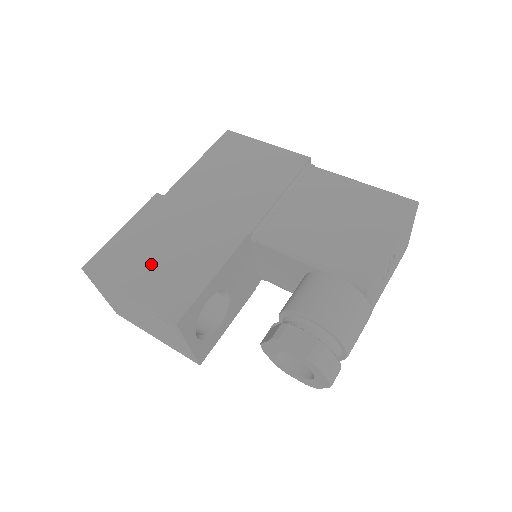
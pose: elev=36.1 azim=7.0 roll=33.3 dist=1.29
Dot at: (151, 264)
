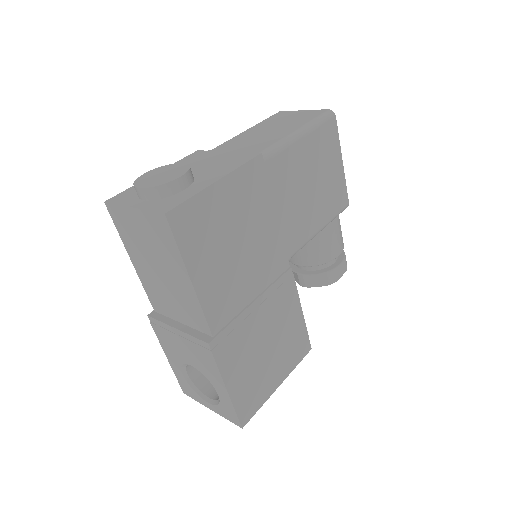
Dot at: (271, 362)
